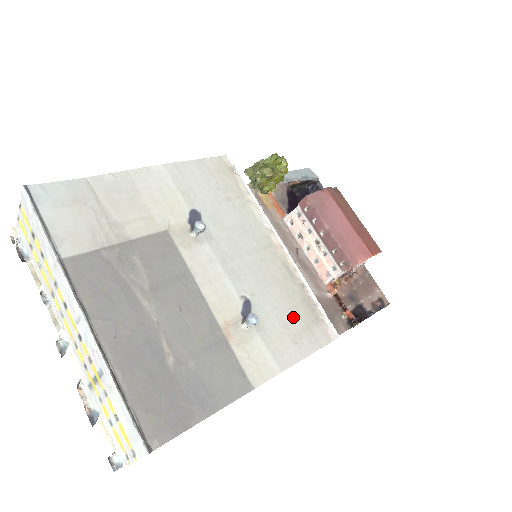
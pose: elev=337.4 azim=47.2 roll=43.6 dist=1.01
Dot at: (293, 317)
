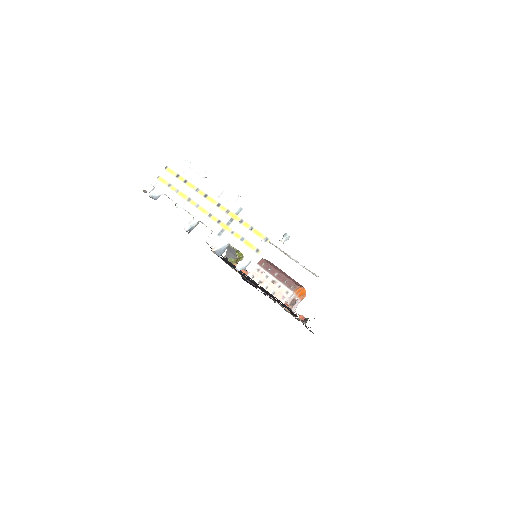
Dot at: occluded
